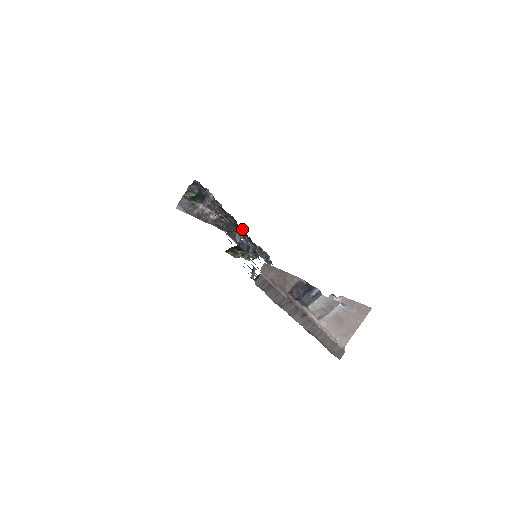
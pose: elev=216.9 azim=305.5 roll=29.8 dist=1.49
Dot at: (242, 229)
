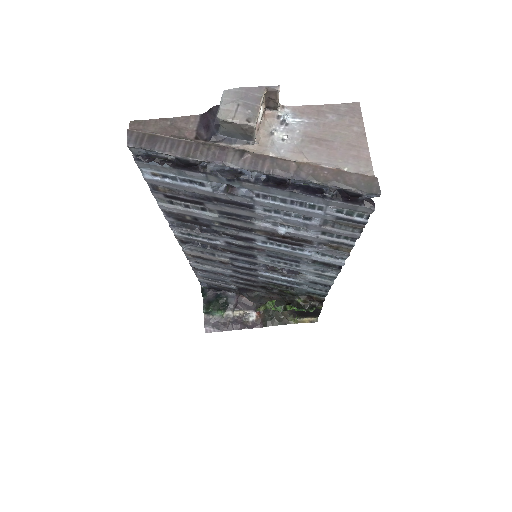
Dot at: (273, 290)
